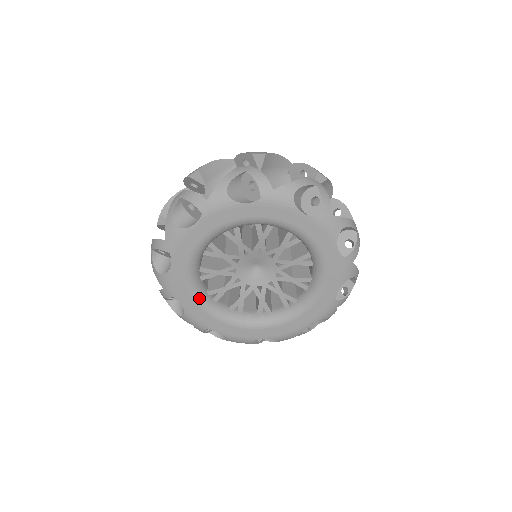
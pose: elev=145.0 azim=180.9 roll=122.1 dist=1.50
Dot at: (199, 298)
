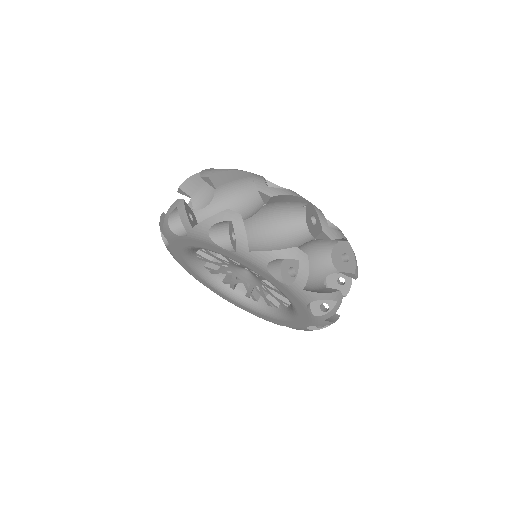
Dot at: (195, 269)
